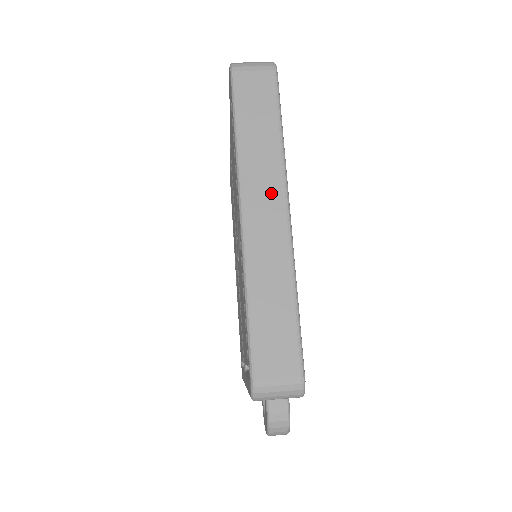
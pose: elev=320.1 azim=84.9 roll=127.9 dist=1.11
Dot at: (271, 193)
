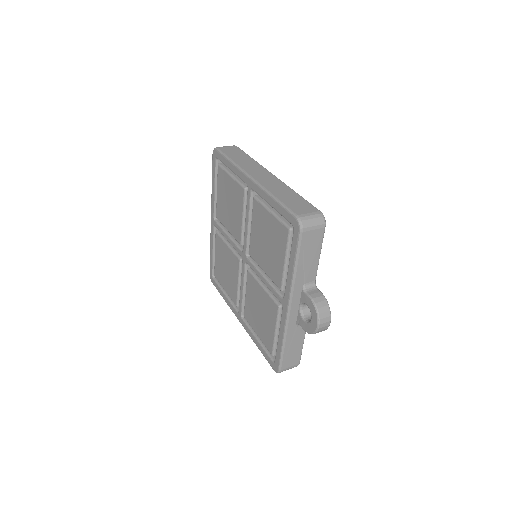
Dot at: (260, 171)
